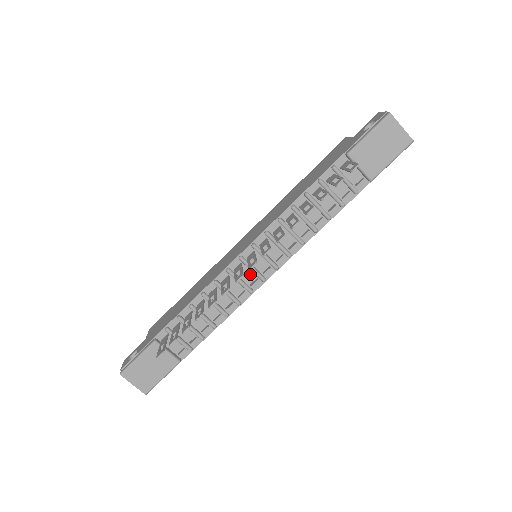
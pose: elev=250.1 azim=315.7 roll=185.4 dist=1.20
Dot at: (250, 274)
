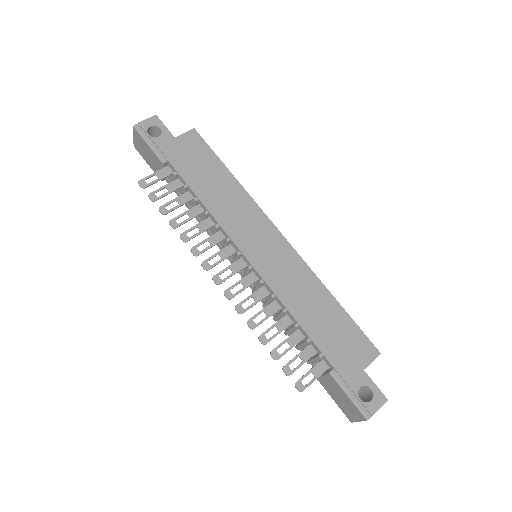
Dot at: (233, 256)
